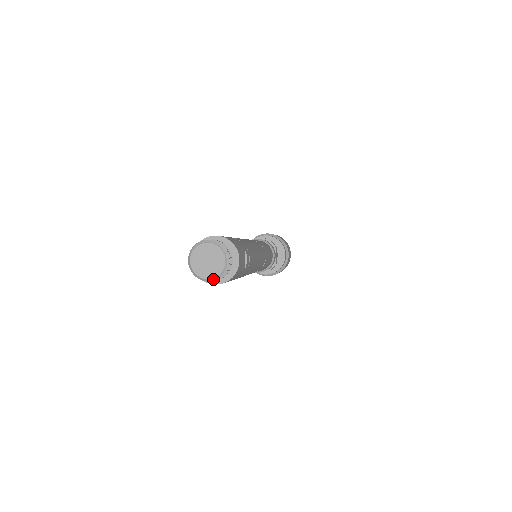
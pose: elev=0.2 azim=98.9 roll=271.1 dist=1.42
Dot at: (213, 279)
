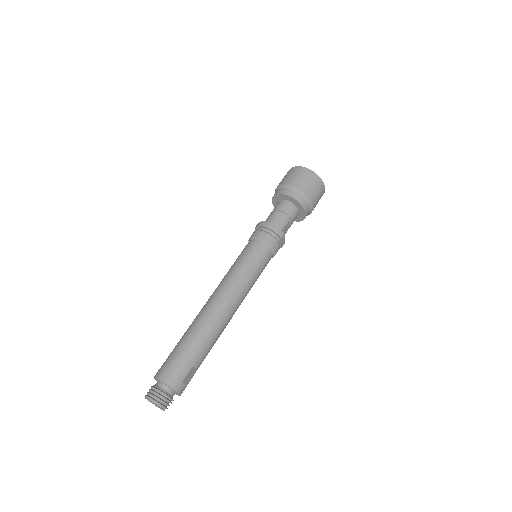
Dot at: (161, 409)
